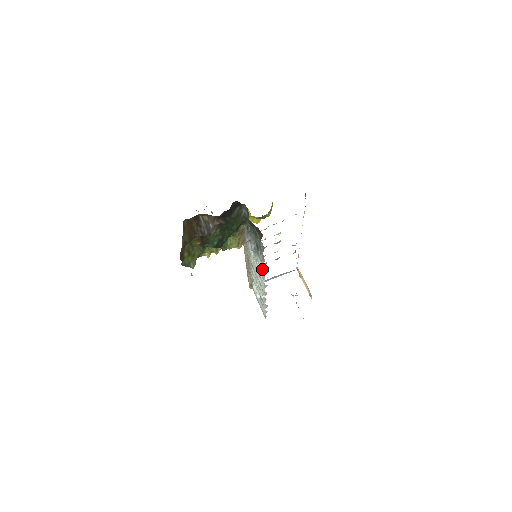
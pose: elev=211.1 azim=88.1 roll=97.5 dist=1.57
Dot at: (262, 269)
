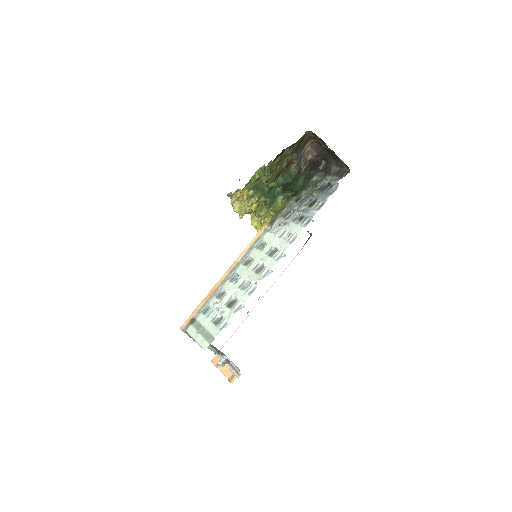
Dot at: (303, 226)
